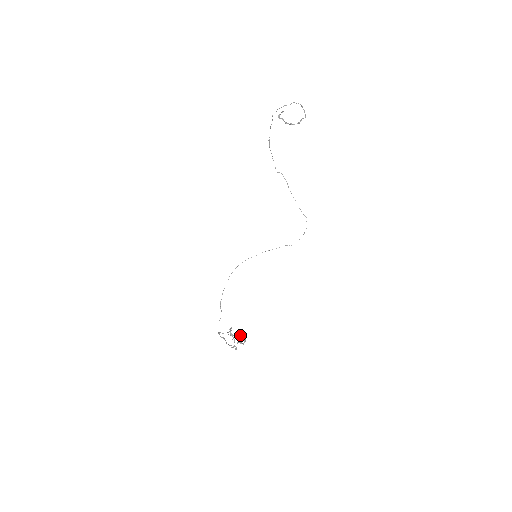
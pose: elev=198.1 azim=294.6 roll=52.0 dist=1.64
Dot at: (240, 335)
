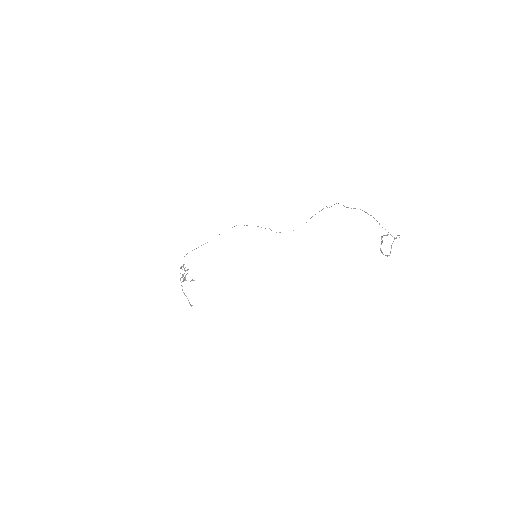
Dot at: (192, 280)
